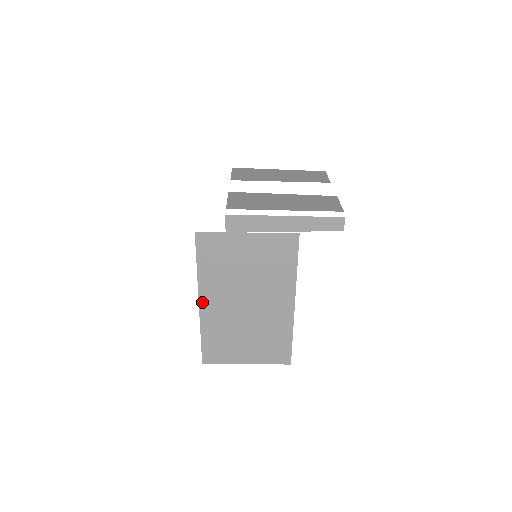
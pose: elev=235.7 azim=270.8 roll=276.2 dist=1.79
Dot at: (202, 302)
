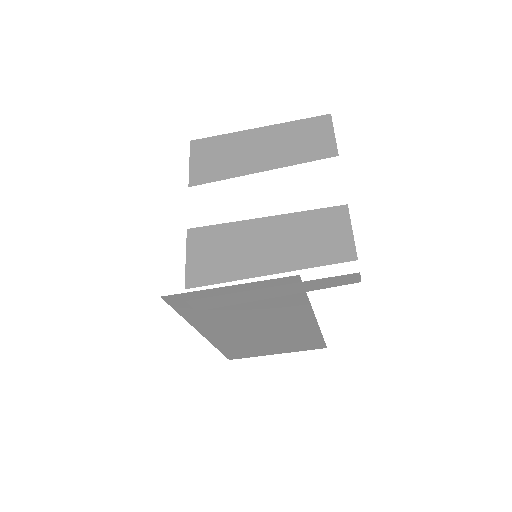
Dot at: (204, 333)
